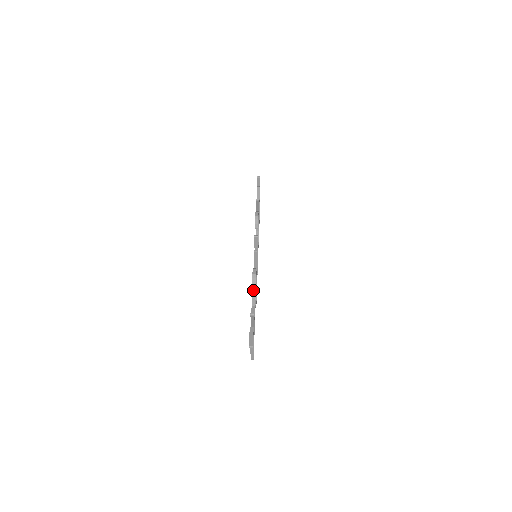
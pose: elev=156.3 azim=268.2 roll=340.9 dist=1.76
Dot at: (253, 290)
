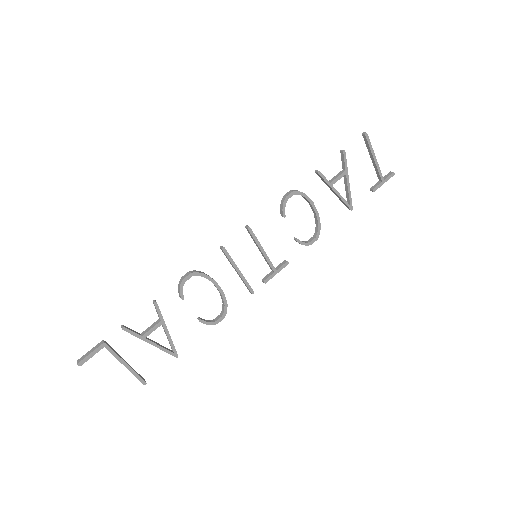
Dot at: (222, 301)
